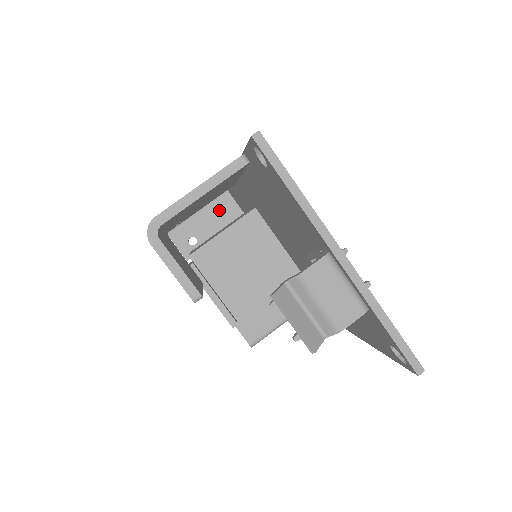
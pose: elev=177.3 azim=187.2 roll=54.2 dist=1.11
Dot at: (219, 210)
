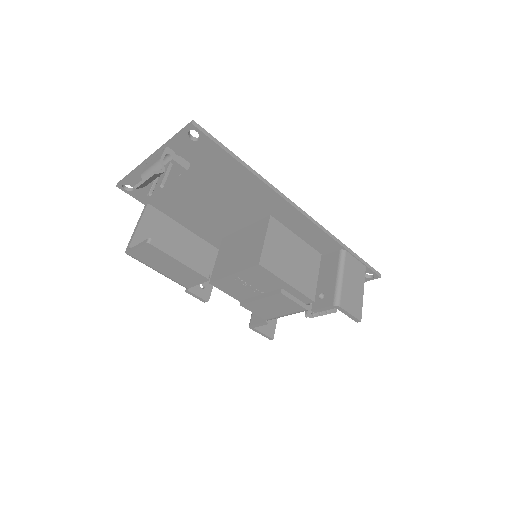
Dot at: occluded
